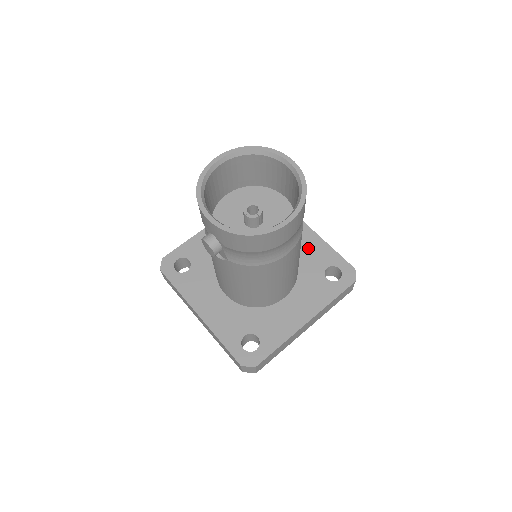
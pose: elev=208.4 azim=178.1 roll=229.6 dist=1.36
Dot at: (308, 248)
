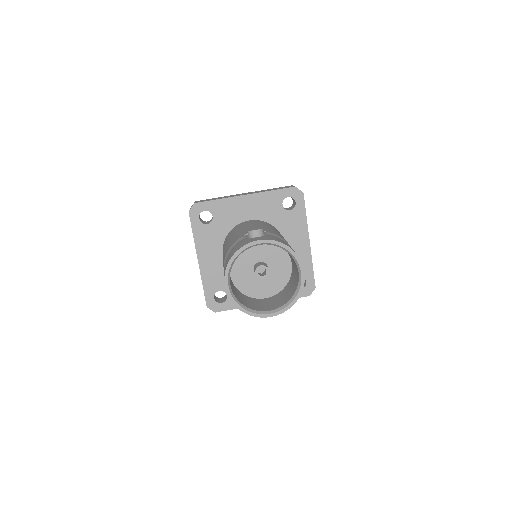
Dot at: (260, 207)
